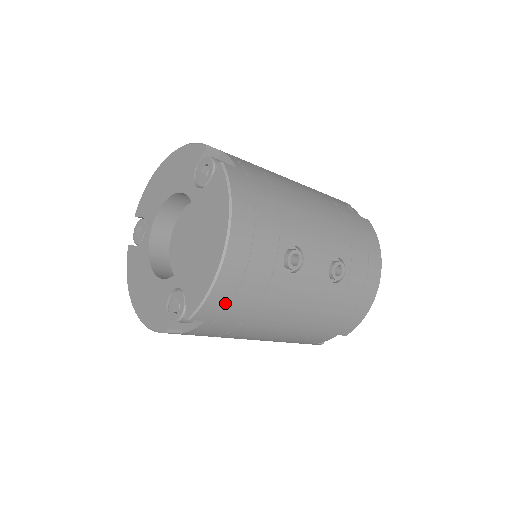
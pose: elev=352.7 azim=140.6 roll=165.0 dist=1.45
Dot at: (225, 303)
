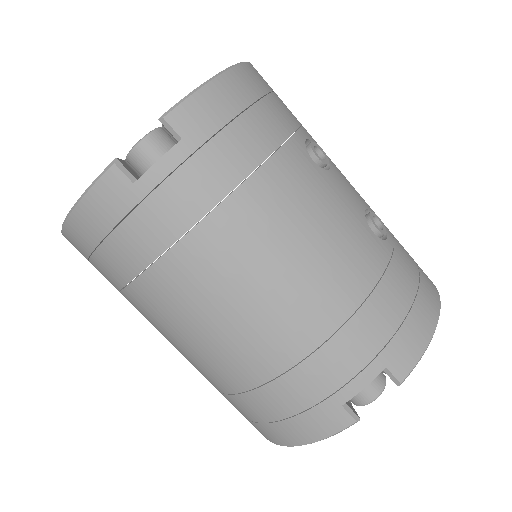
Dot at: (220, 119)
